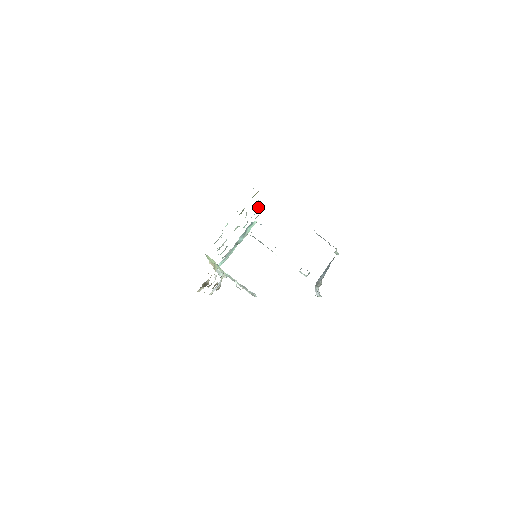
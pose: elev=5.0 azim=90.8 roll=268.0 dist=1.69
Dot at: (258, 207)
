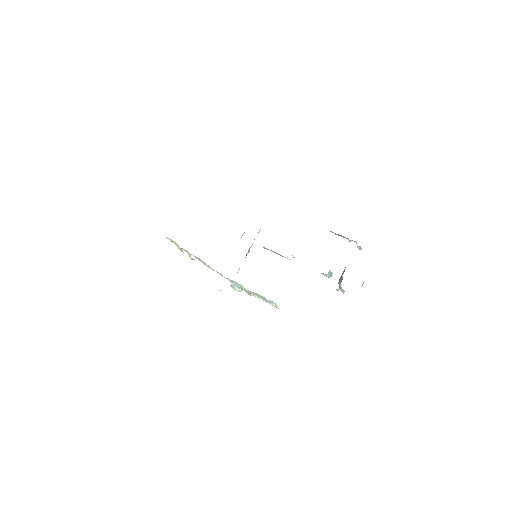
Dot at: occluded
